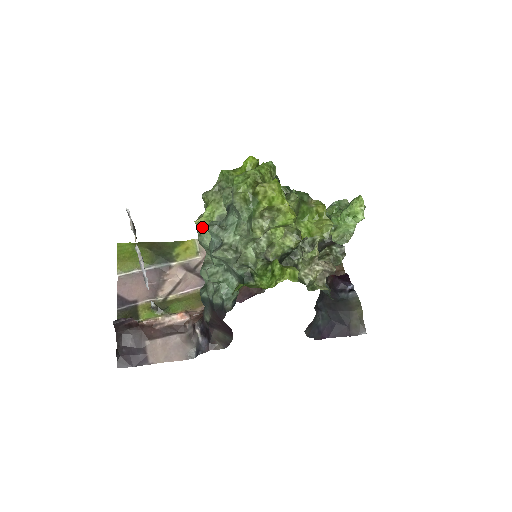
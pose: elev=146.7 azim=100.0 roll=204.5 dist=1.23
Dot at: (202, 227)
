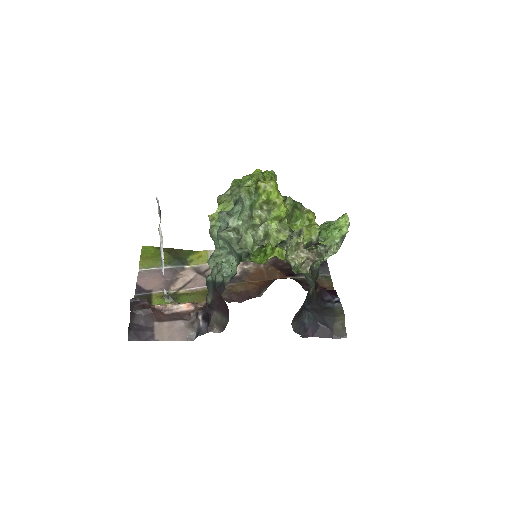
Dot at: (214, 221)
